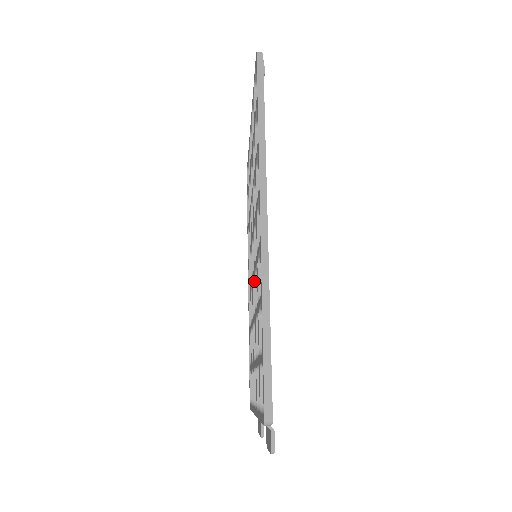
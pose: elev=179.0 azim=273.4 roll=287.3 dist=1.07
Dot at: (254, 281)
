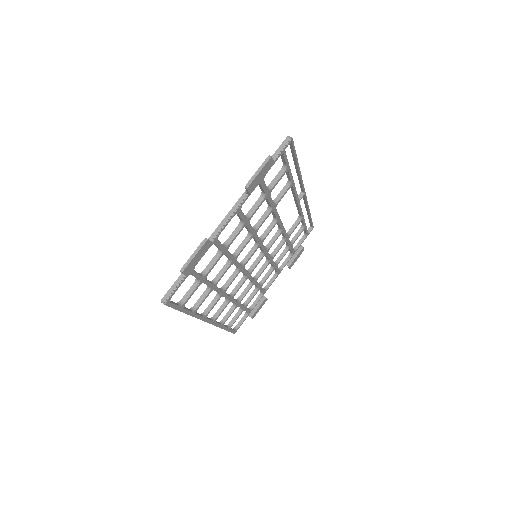
Dot at: occluded
